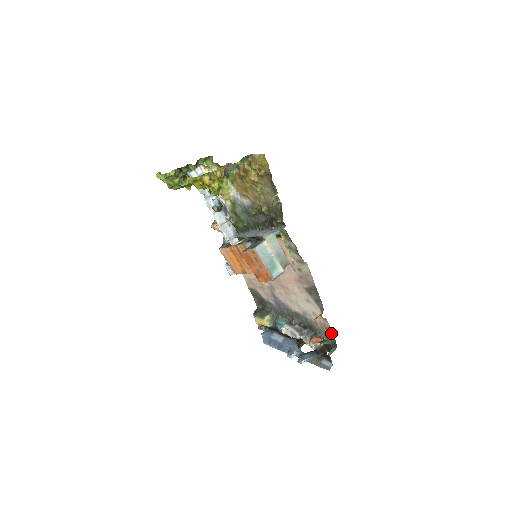
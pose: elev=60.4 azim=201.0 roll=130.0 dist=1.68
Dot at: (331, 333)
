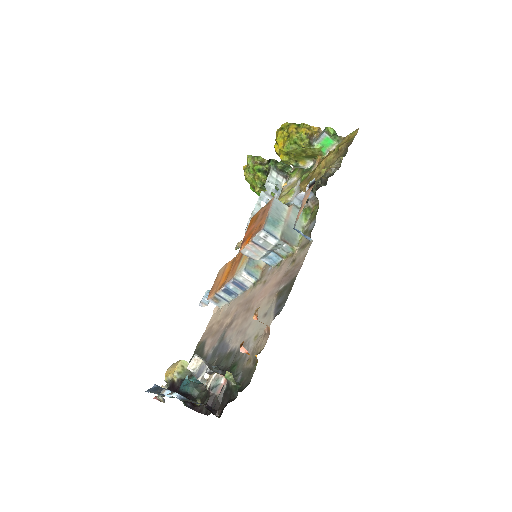
Dot at: (256, 363)
